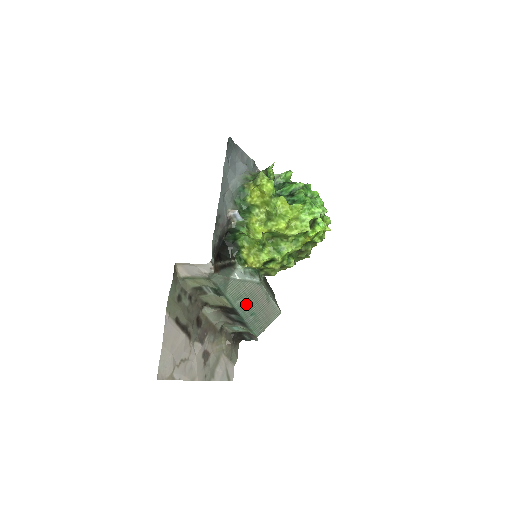
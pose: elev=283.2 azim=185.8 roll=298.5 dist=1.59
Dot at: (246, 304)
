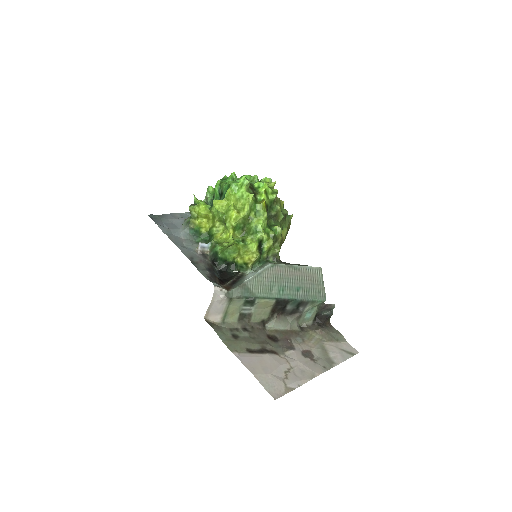
Dot at: (283, 288)
